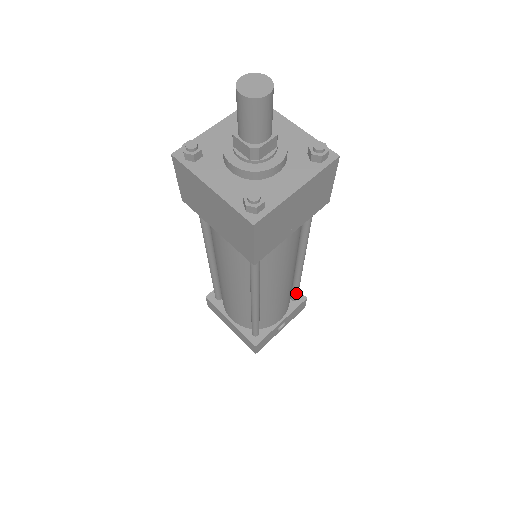
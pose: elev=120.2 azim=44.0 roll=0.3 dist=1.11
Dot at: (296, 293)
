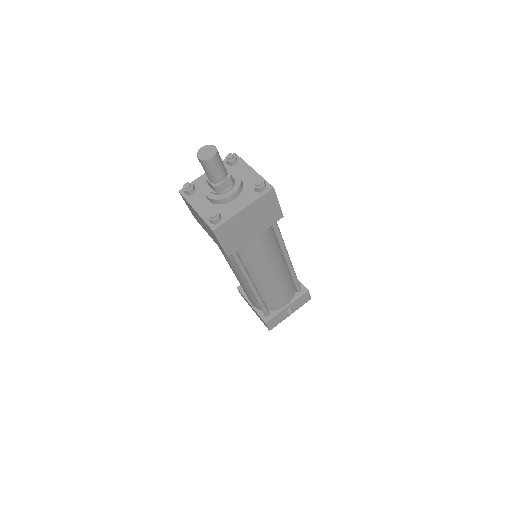
Dot at: (297, 286)
